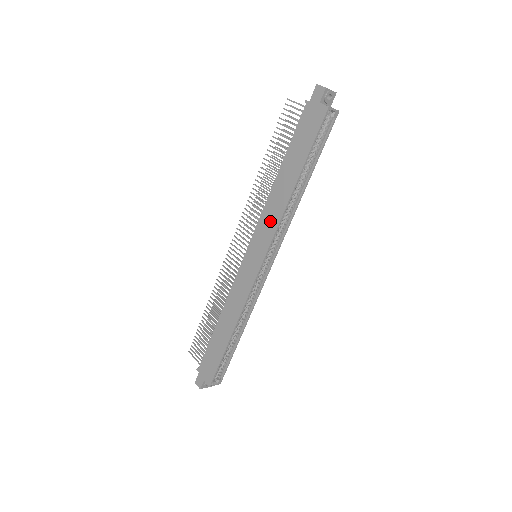
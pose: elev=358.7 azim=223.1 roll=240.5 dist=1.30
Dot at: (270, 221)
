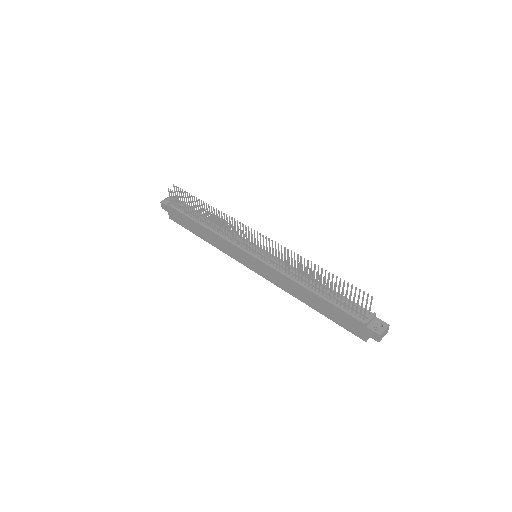
Dot at: (279, 281)
